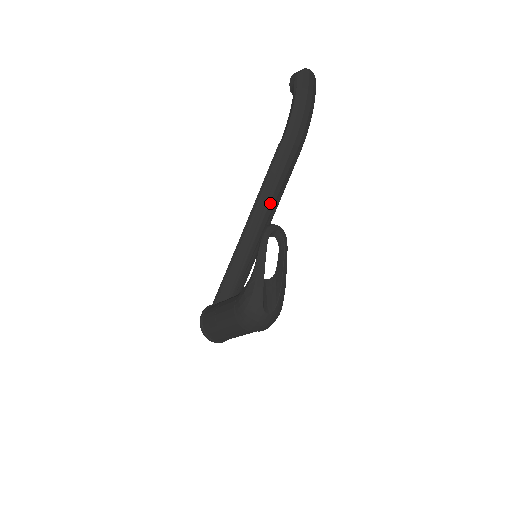
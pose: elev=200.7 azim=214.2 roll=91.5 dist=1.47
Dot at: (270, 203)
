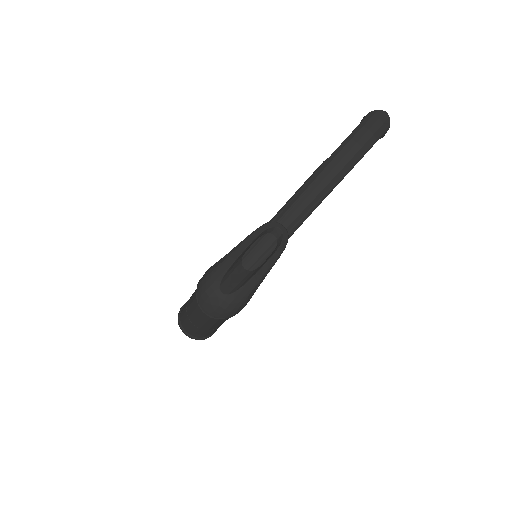
Dot at: (294, 213)
